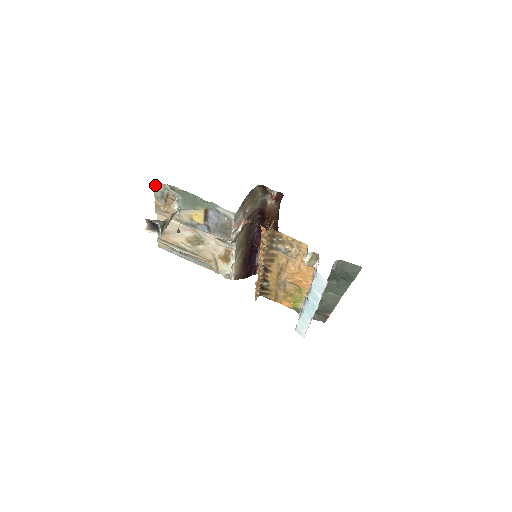
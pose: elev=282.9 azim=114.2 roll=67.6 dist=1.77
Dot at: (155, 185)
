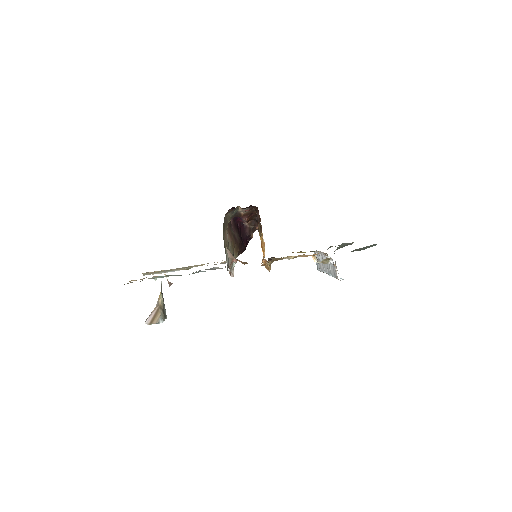
Dot at: occluded
